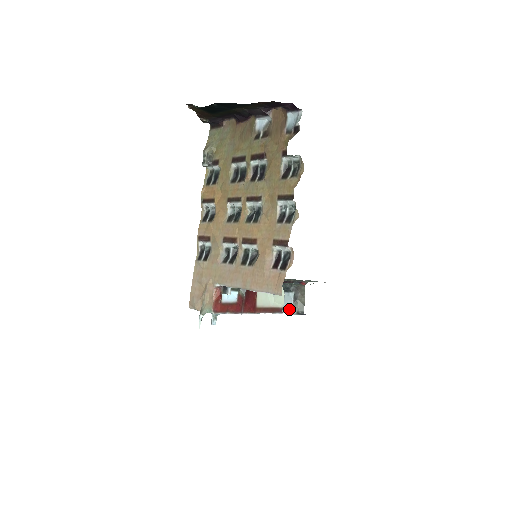
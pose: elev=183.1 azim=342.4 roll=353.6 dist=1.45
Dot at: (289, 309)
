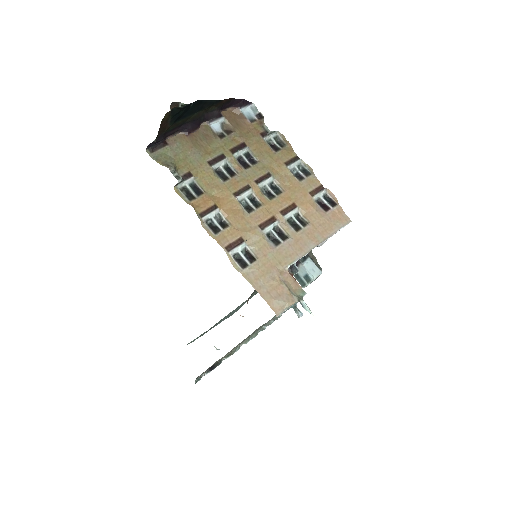
Dot at: (318, 271)
